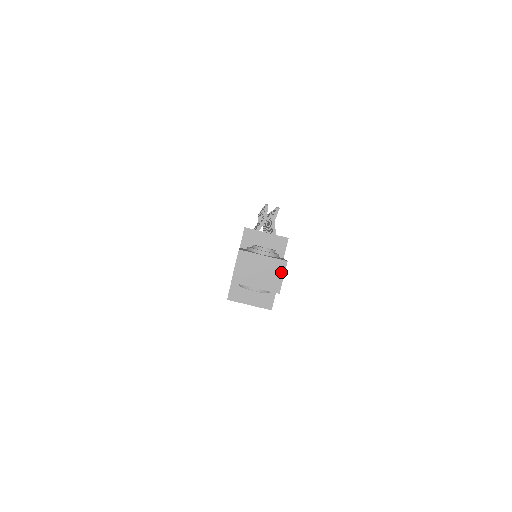
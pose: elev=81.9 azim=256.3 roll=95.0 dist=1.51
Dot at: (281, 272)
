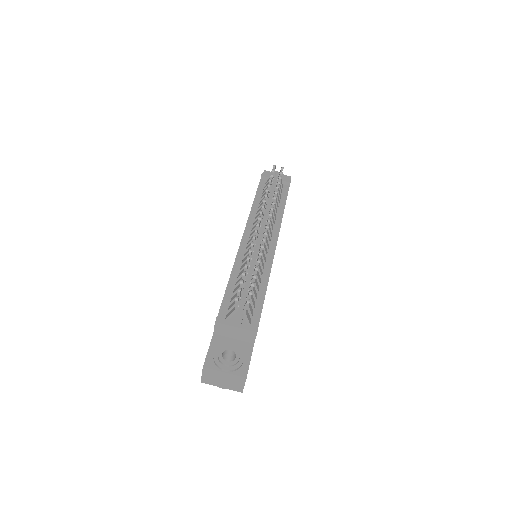
Dot at: (242, 383)
